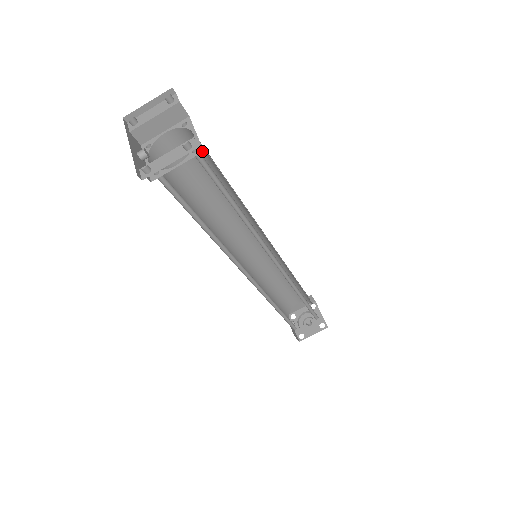
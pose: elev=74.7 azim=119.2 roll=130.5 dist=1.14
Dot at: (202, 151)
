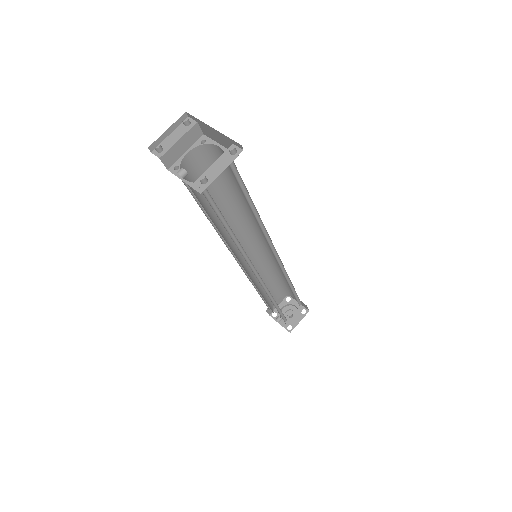
Dot at: (237, 156)
